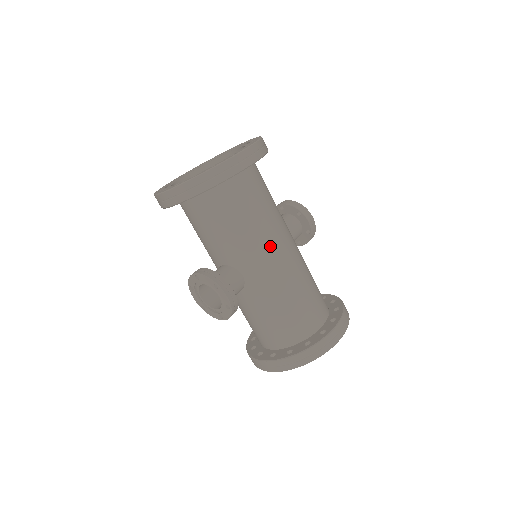
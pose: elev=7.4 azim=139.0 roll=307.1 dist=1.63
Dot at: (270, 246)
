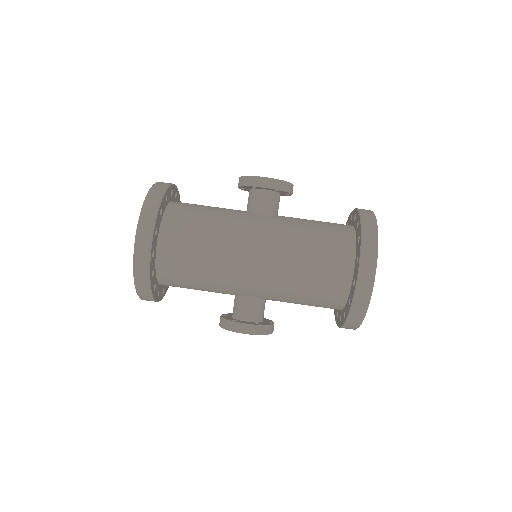
Dot at: (238, 267)
